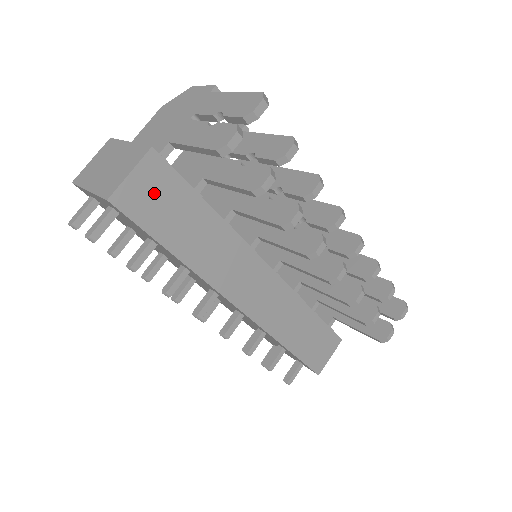
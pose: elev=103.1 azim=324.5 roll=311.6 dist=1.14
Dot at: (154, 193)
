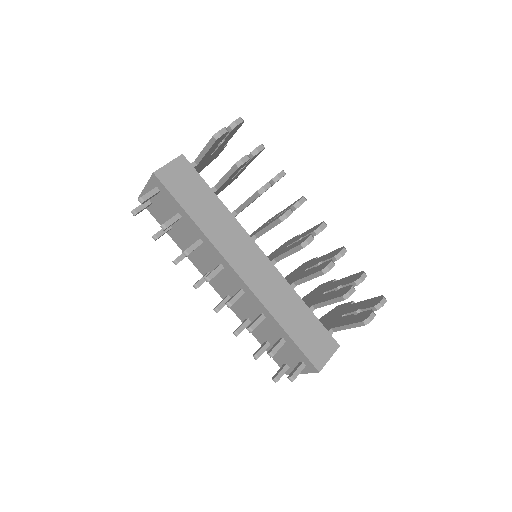
Dot at: (181, 178)
